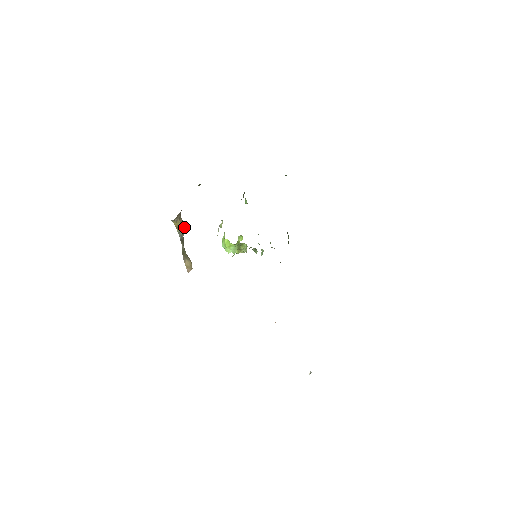
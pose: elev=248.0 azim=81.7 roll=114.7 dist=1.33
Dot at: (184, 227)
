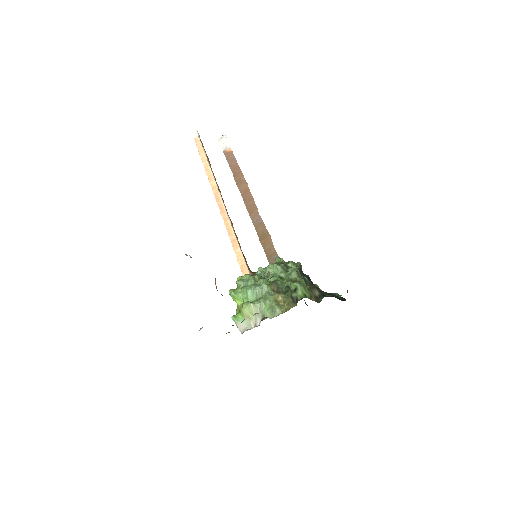
Dot at: occluded
